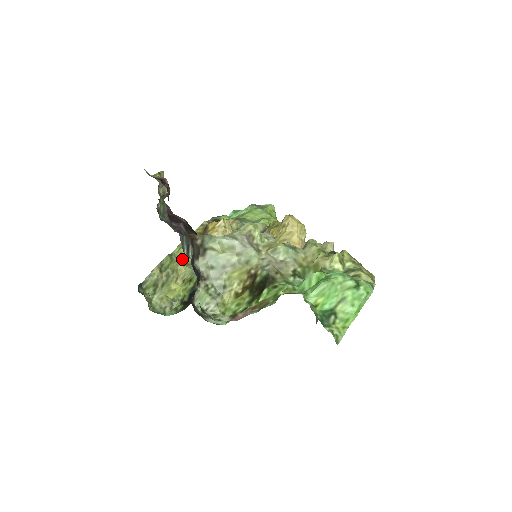
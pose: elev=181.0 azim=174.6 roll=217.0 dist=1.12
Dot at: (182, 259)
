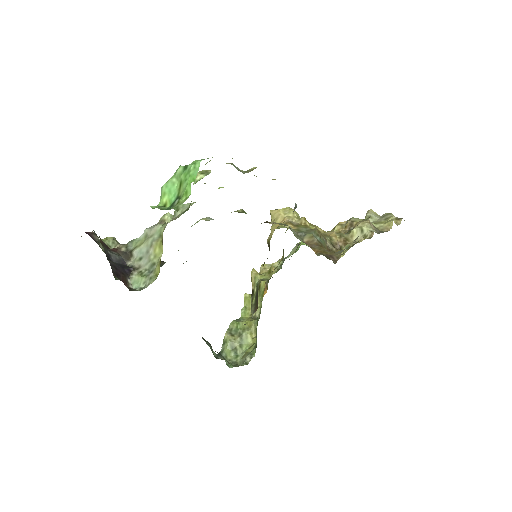
Dot at: (251, 318)
